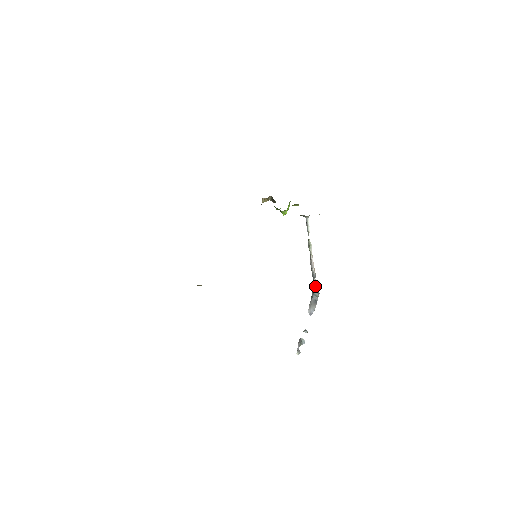
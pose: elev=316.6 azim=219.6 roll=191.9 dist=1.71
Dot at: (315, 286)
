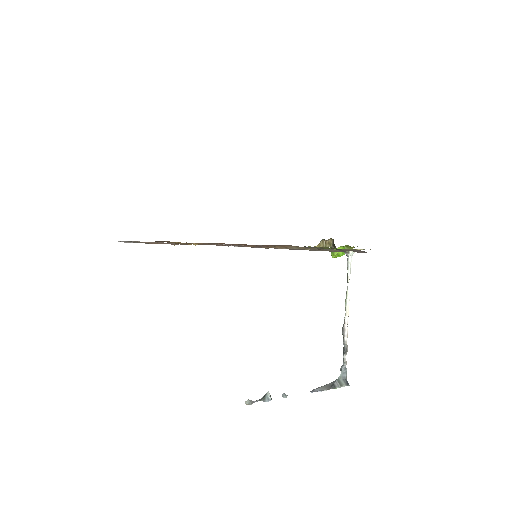
Dot at: (344, 369)
